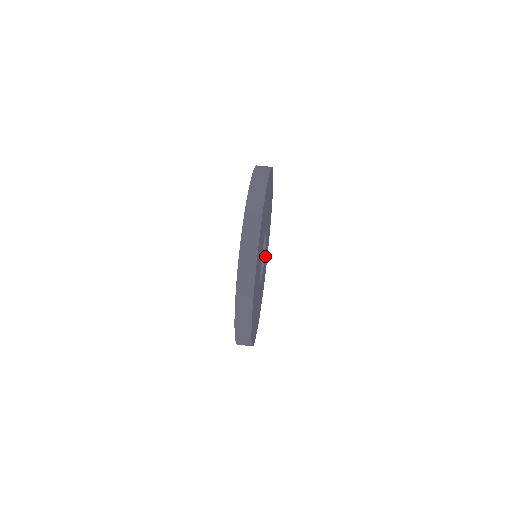
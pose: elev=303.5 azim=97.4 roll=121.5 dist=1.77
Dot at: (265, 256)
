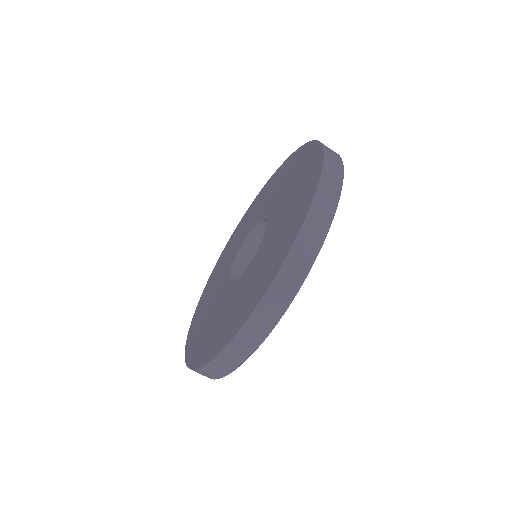
Dot at: occluded
